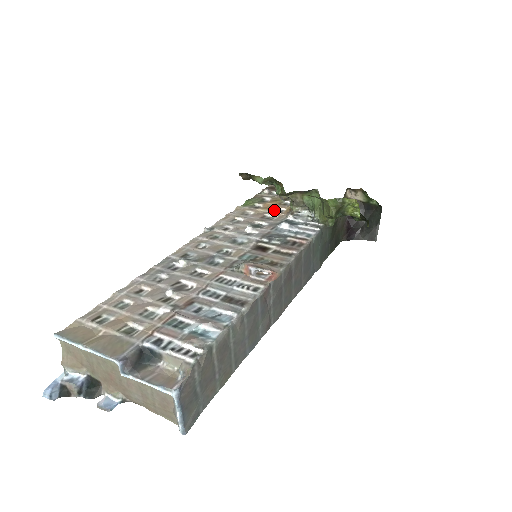
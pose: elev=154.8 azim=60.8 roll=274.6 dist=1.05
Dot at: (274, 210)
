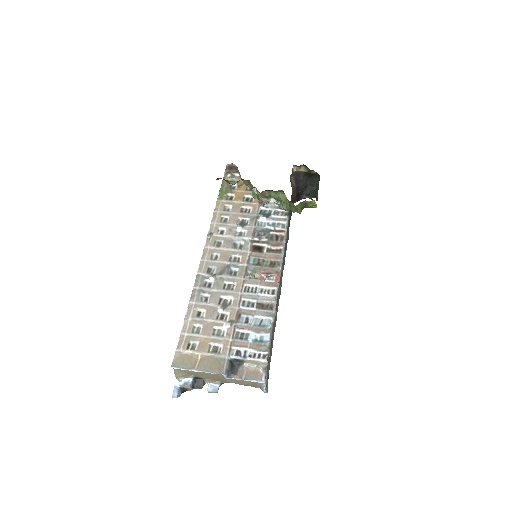
Dot at: (246, 200)
